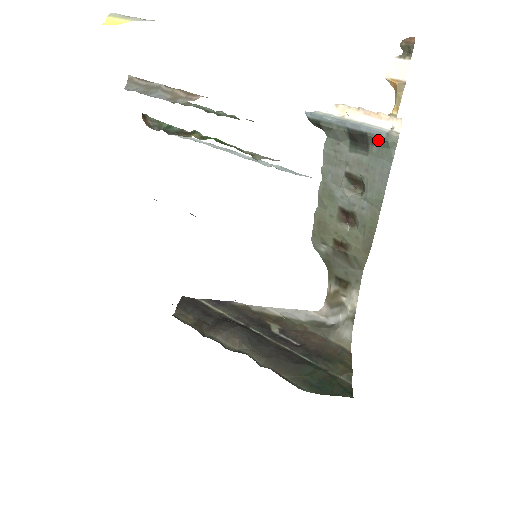
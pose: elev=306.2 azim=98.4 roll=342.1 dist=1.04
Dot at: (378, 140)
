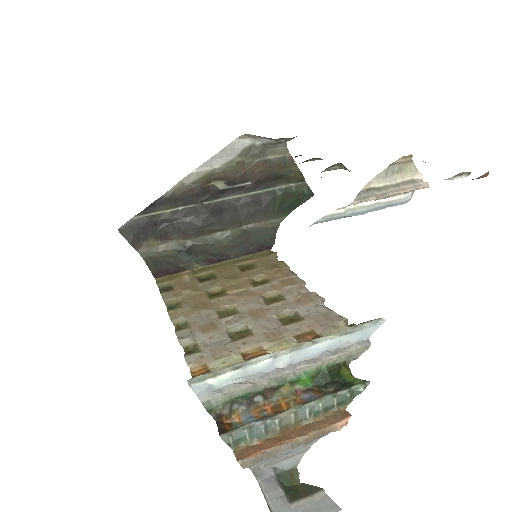
Dot at: occluded
